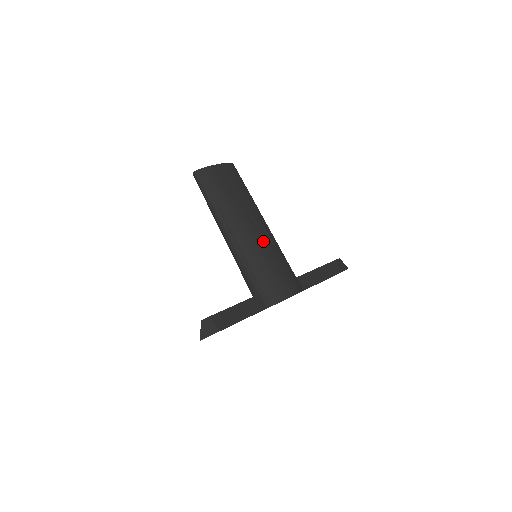
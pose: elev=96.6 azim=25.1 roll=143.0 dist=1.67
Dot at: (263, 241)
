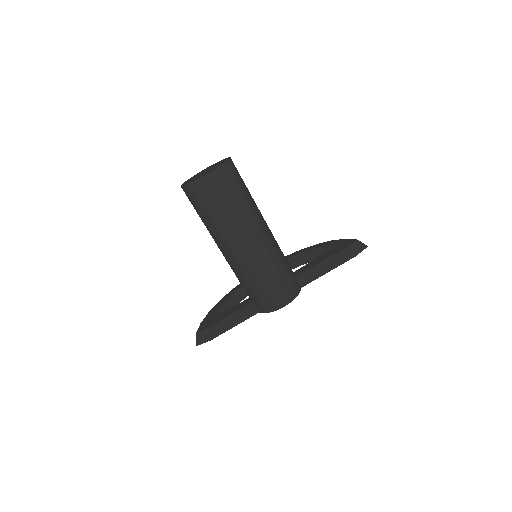
Dot at: (256, 258)
